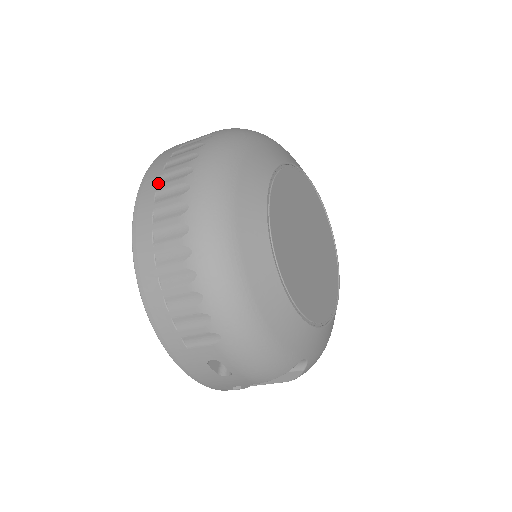
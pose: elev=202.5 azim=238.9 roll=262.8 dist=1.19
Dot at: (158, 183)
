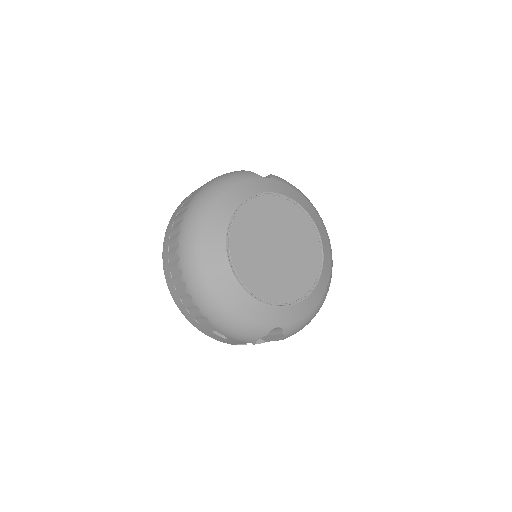
Dot at: (172, 227)
